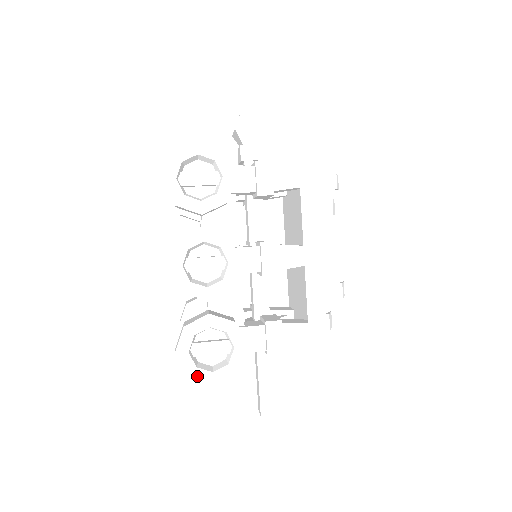
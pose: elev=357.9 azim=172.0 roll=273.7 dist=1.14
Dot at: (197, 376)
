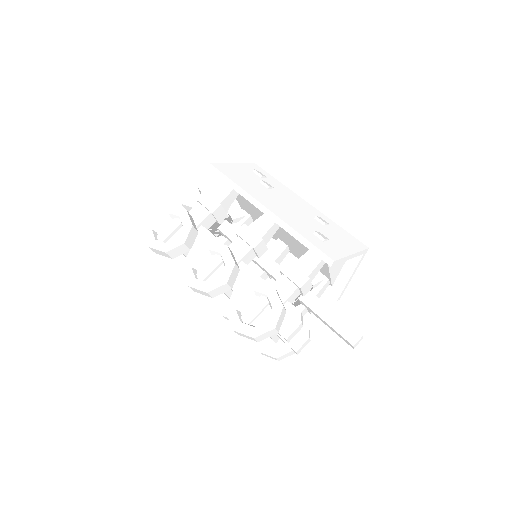
Dot at: (259, 332)
